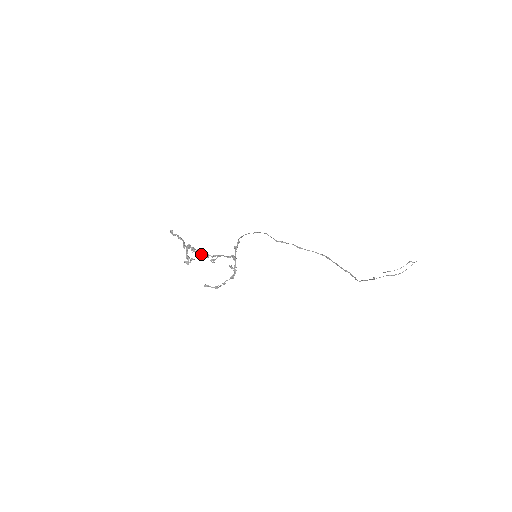
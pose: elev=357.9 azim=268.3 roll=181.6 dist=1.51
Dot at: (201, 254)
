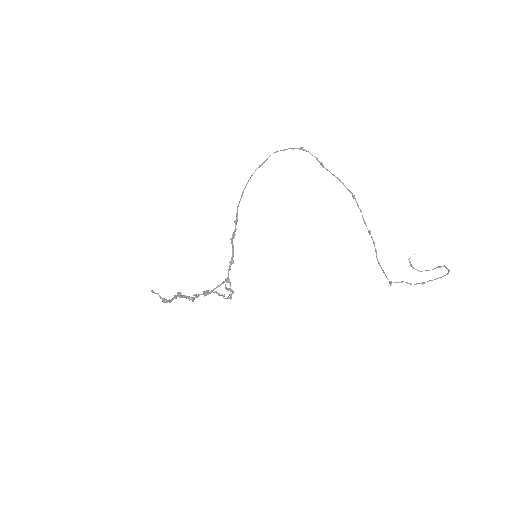
Dot at: (191, 298)
